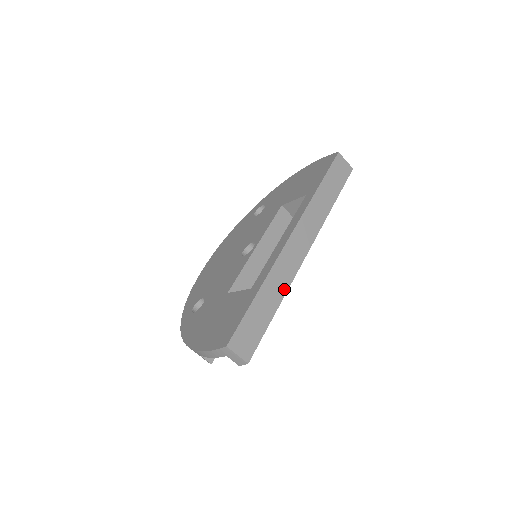
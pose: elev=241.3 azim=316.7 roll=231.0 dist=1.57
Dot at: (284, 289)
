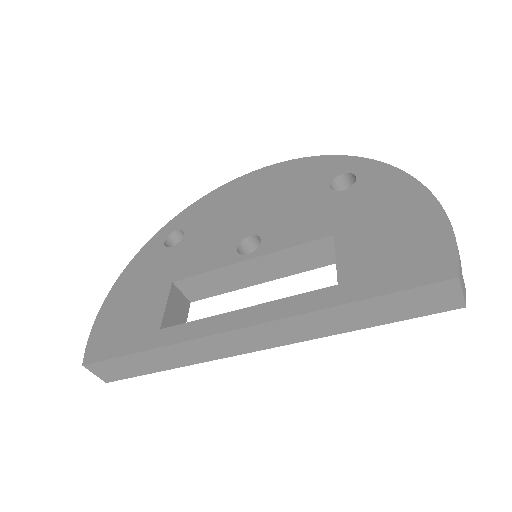
Dot at: (191, 361)
